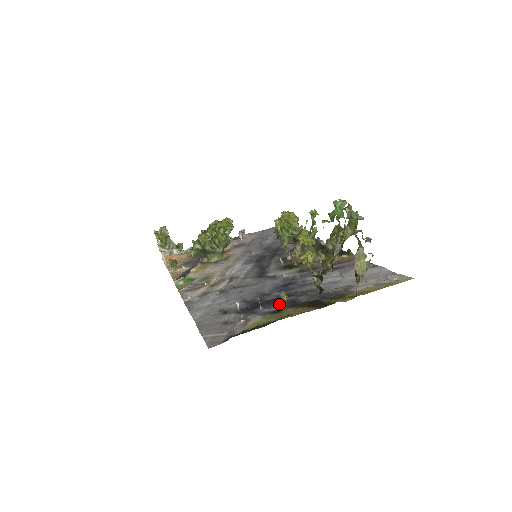
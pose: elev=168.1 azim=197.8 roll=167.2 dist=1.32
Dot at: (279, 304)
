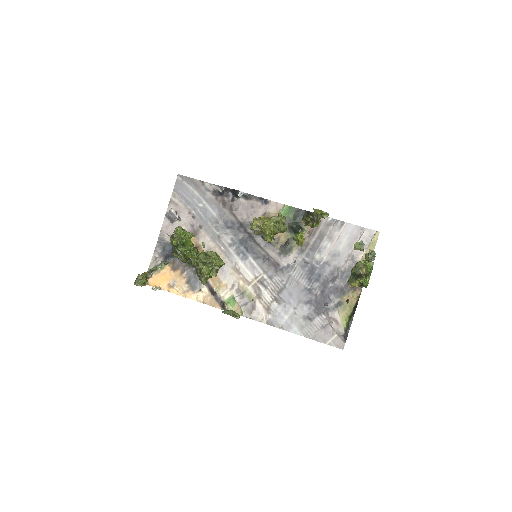
Dot at: (333, 295)
